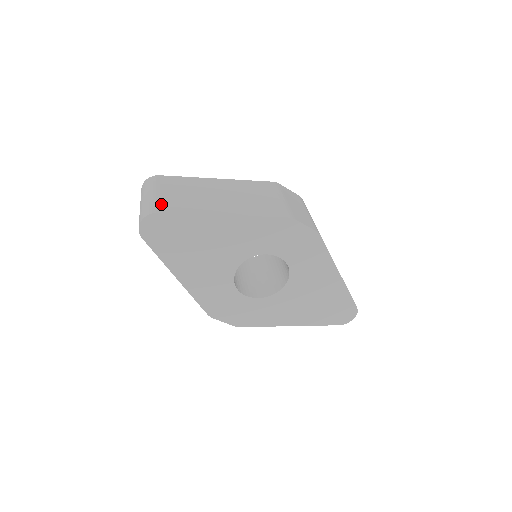
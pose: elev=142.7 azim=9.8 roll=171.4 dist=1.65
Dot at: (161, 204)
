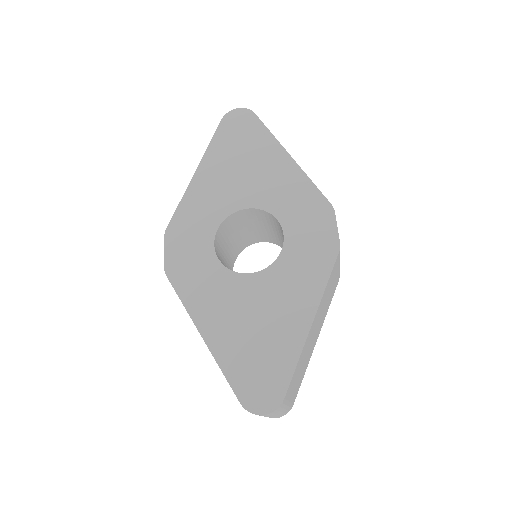
Dot at: occluded
